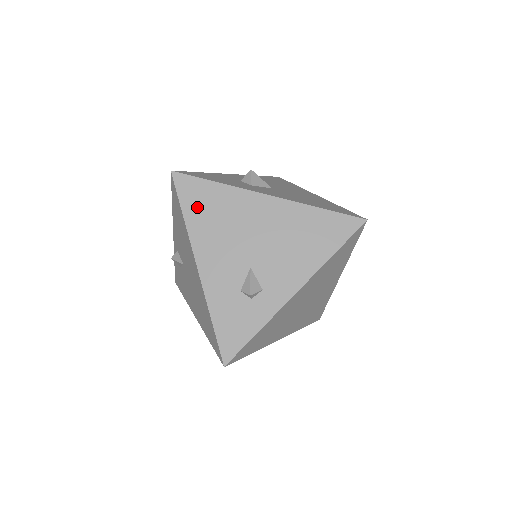
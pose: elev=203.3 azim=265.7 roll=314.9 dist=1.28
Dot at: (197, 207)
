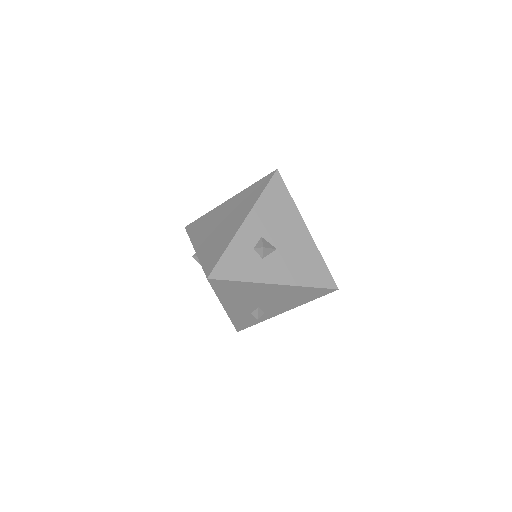
Dot at: (226, 291)
